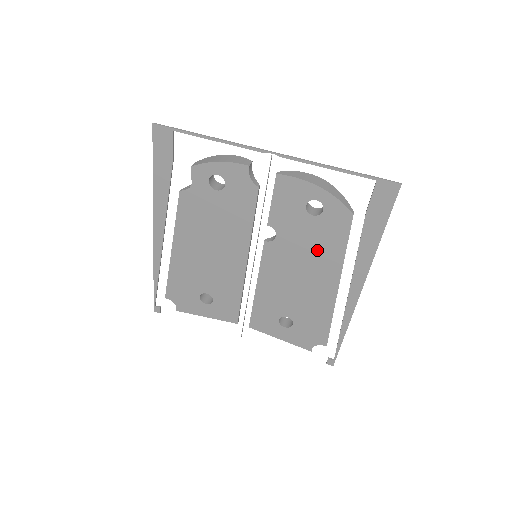
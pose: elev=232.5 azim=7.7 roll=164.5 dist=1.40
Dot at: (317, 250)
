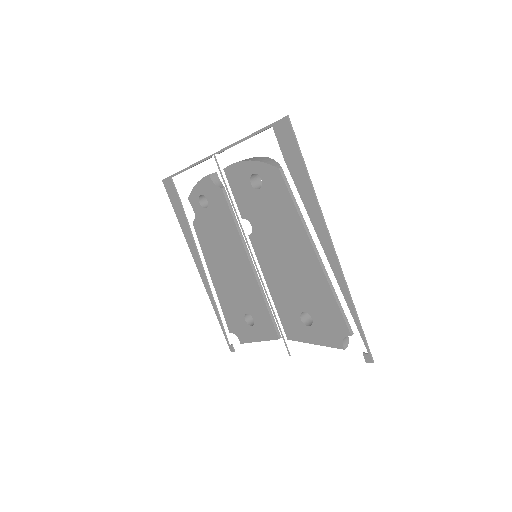
Dot at: (280, 222)
